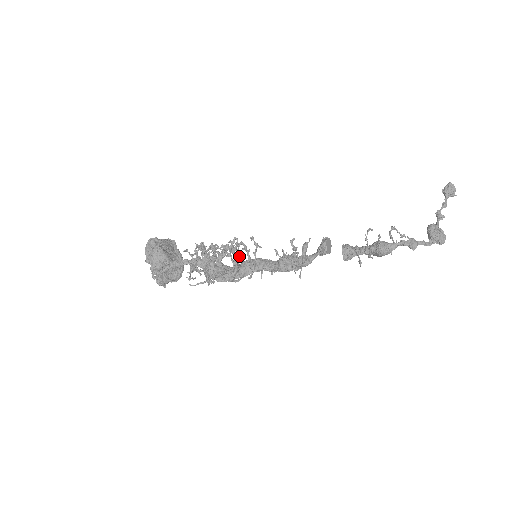
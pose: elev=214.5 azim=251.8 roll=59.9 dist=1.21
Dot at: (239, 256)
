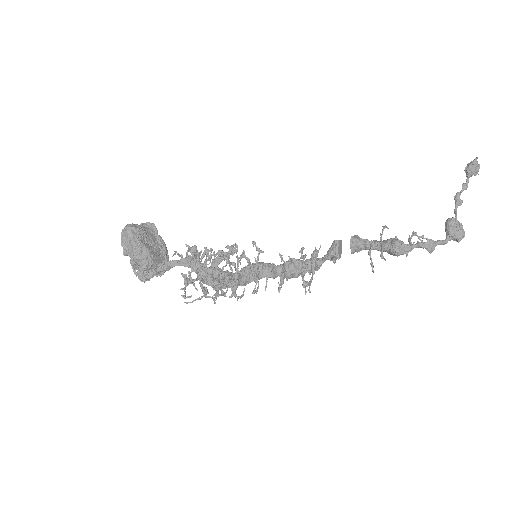
Dot at: occluded
